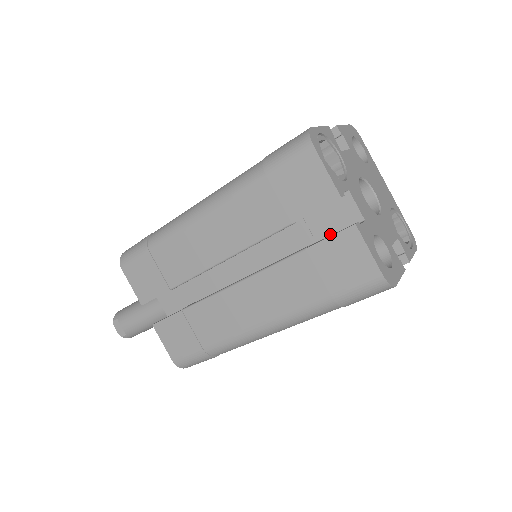
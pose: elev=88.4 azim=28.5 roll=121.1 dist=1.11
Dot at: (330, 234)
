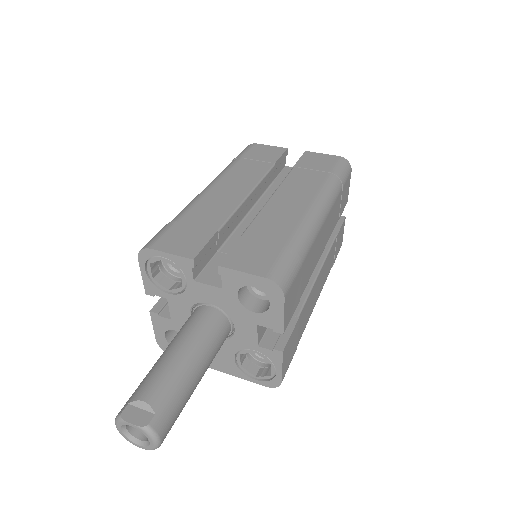
Dot at: occluded
